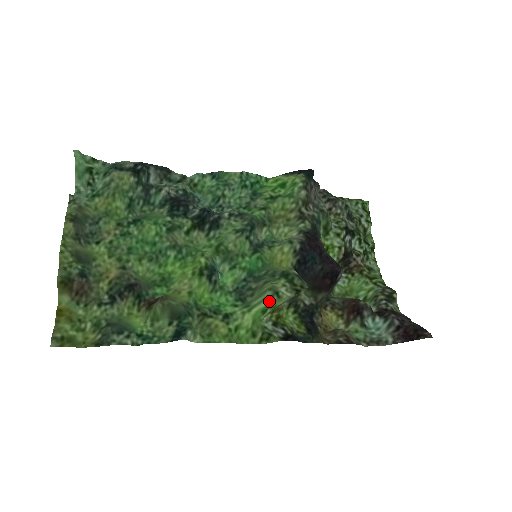
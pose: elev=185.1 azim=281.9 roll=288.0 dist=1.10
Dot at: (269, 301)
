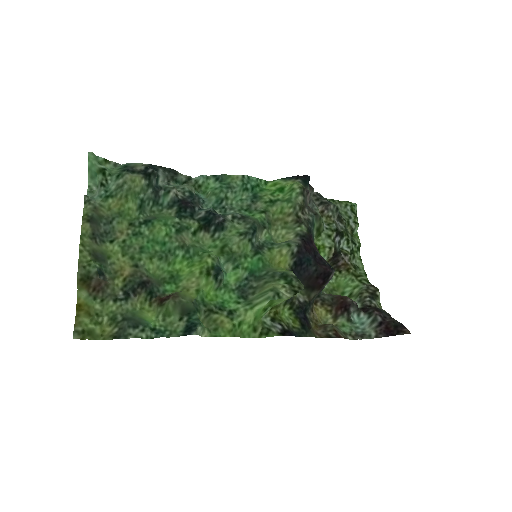
Dot at: (271, 301)
